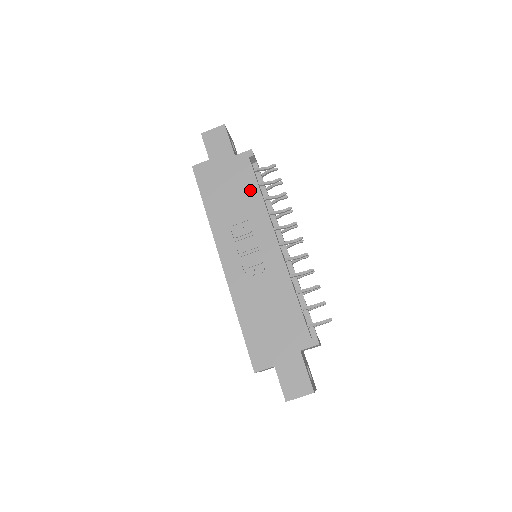
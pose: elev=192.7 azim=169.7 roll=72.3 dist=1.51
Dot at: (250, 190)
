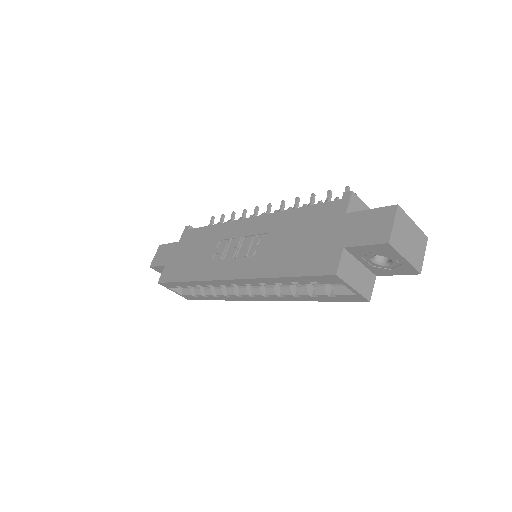
Dot at: (204, 234)
